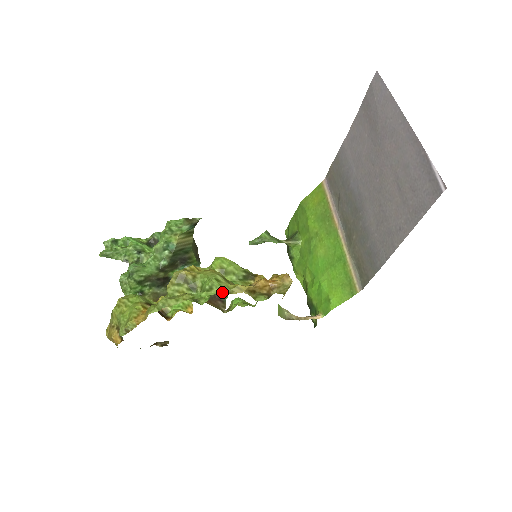
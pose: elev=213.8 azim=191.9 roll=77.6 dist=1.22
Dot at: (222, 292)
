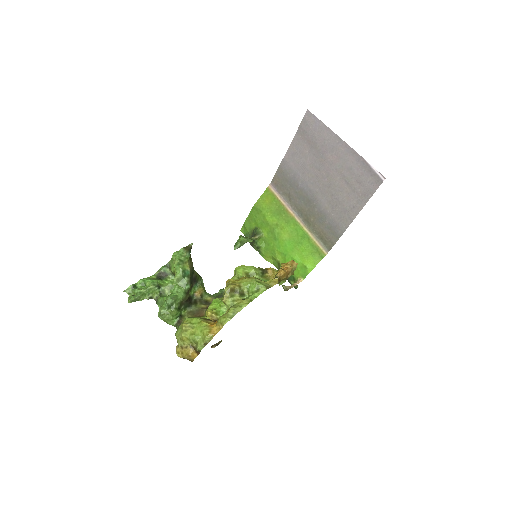
Dot at: (267, 288)
